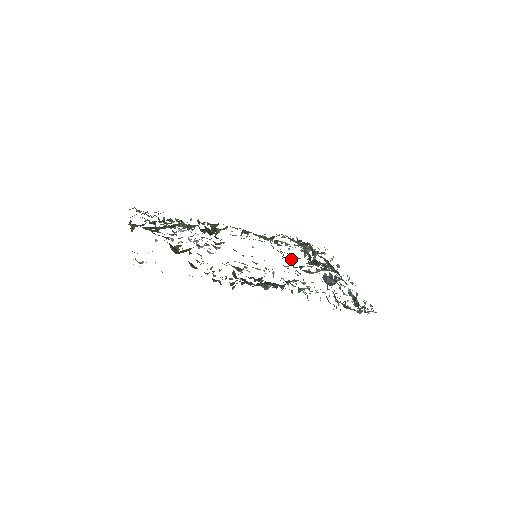
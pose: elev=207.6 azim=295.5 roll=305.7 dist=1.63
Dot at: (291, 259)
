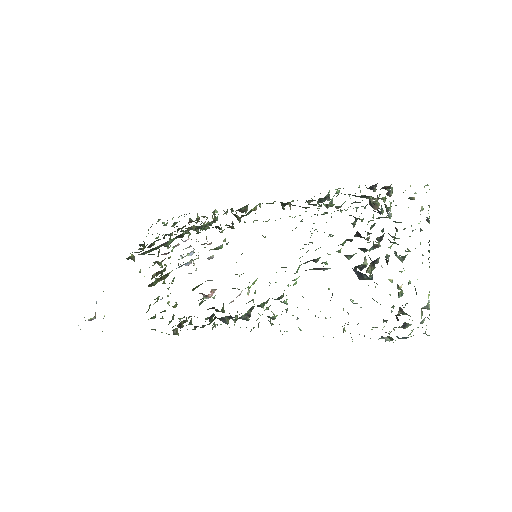
Dot at: occluded
